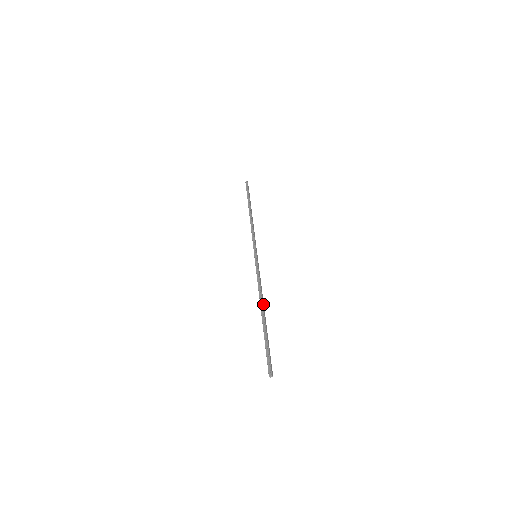
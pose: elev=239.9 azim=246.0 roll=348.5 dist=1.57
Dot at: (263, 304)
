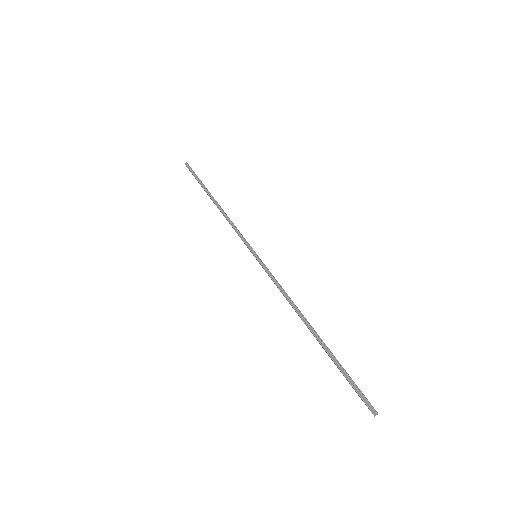
Dot at: (305, 318)
